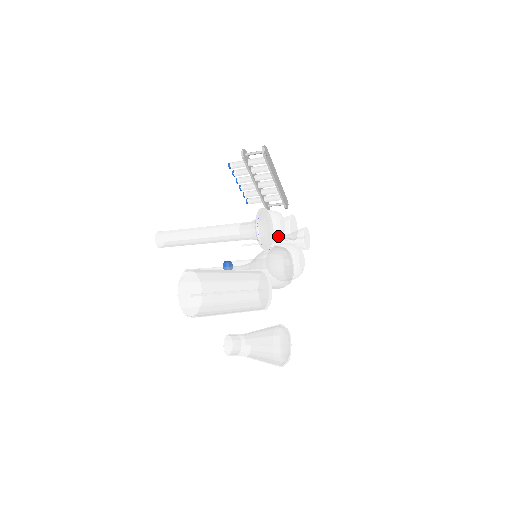
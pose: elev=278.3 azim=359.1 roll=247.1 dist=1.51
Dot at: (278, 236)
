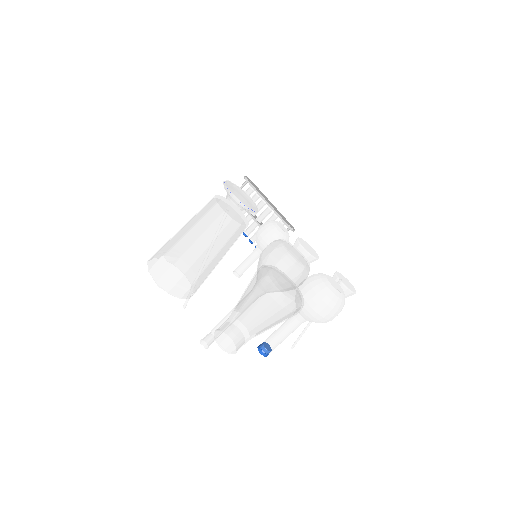
Dot at: (277, 234)
